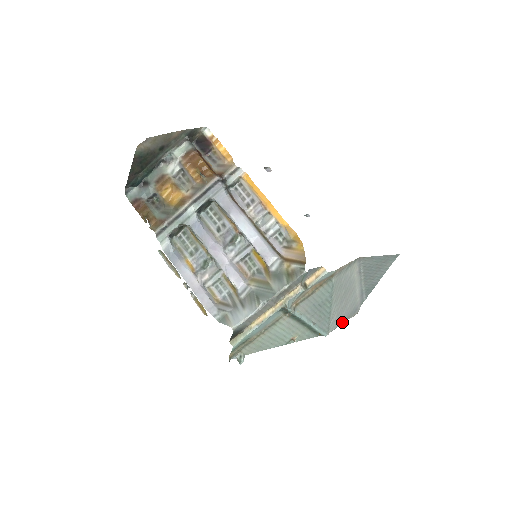
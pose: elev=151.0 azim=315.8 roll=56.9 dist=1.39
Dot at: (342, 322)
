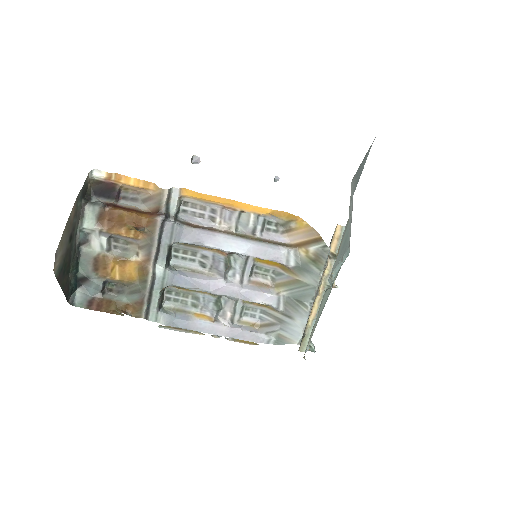
Dot at: occluded
